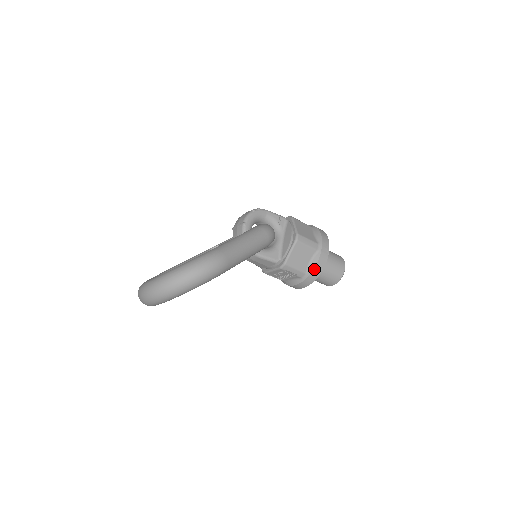
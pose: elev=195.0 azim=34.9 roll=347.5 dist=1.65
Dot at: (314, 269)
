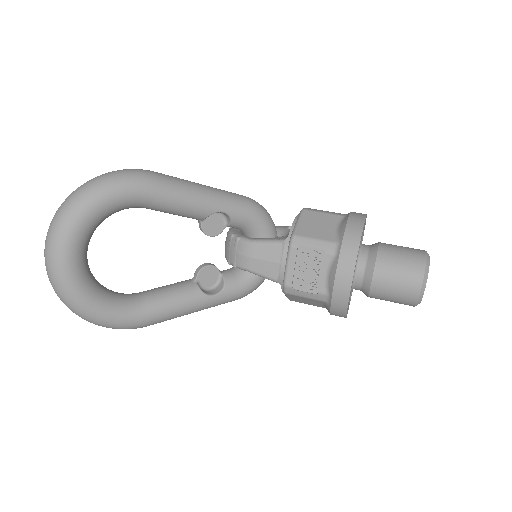
Dot at: (346, 231)
